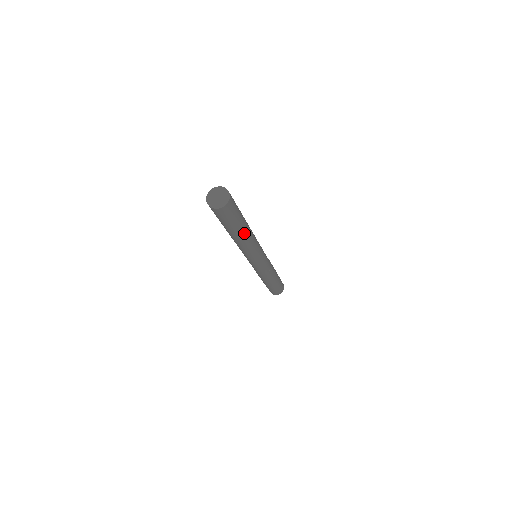
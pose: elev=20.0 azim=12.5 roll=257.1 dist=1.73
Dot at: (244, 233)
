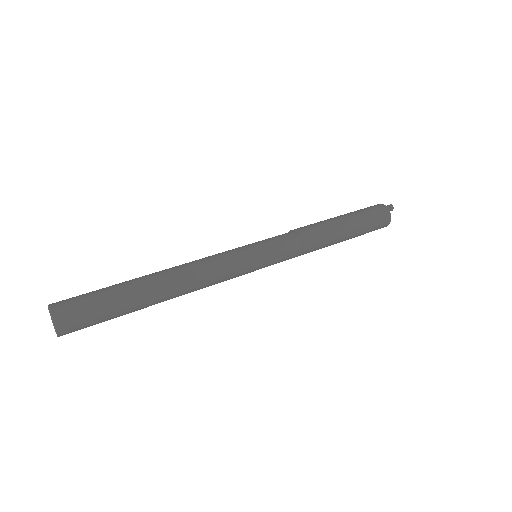
Dot at: (156, 302)
